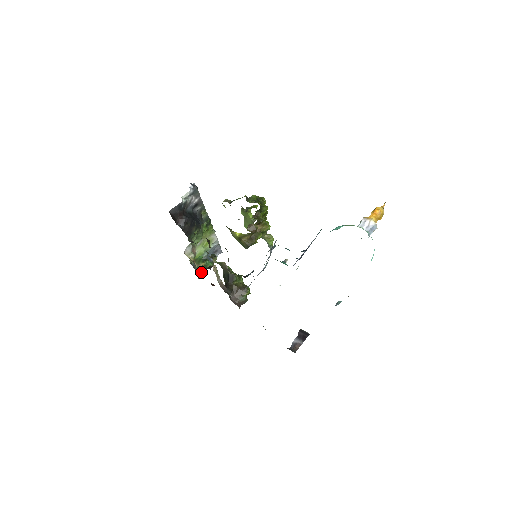
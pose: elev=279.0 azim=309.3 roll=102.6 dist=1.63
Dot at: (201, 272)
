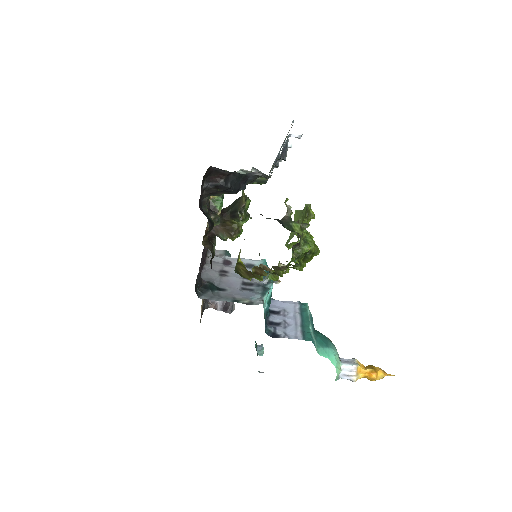
Dot at: occluded
